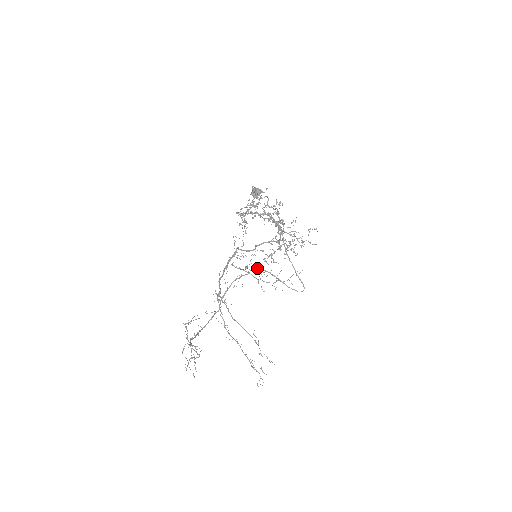
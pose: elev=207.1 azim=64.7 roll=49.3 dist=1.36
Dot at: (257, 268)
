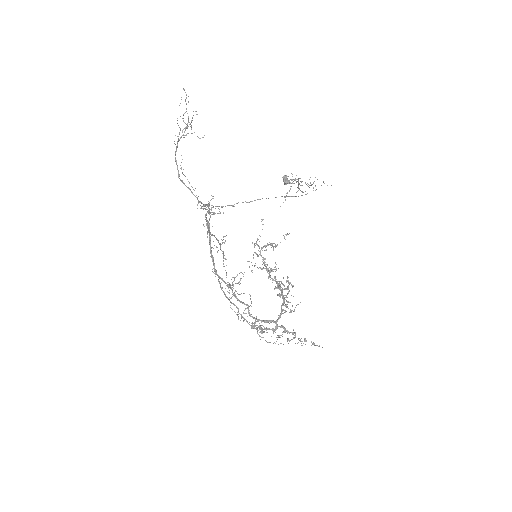
Dot at: occluded
